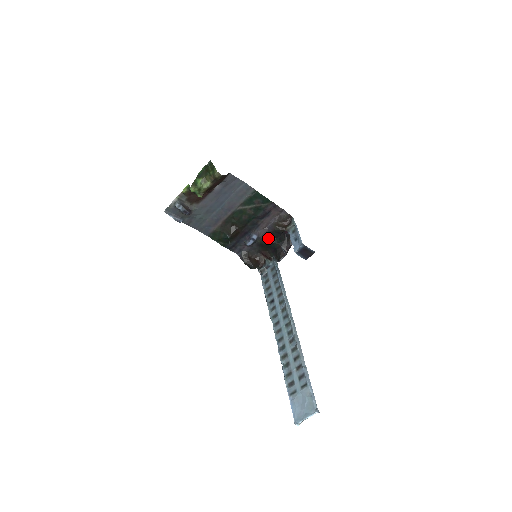
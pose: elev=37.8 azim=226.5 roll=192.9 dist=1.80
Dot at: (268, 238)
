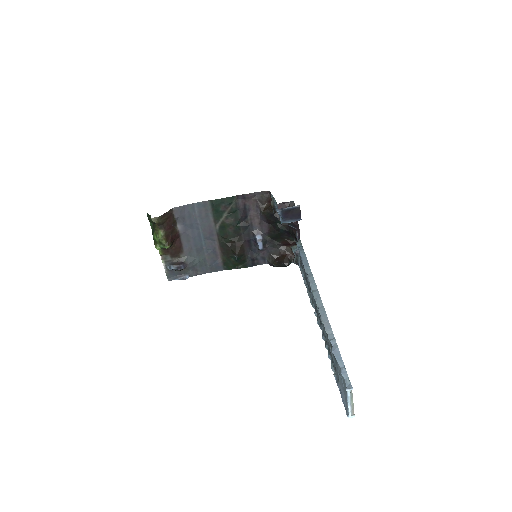
Dot at: (271, 228)
